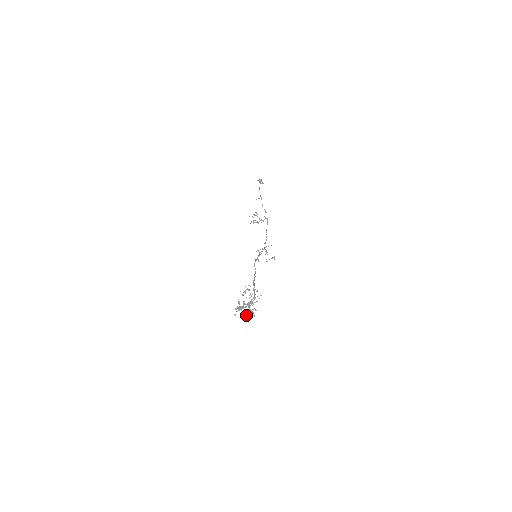
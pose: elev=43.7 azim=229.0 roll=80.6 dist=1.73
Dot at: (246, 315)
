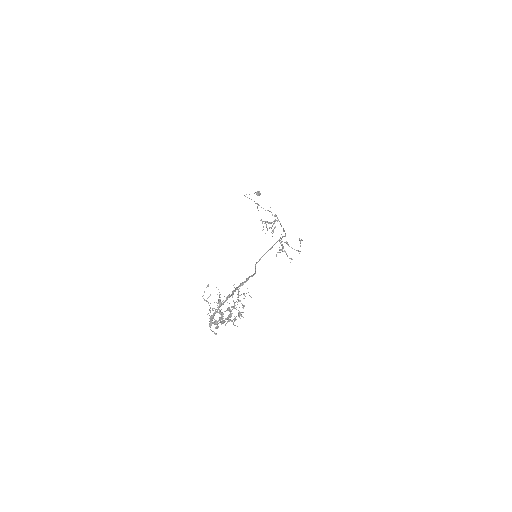
Dot at: (233, 323)
